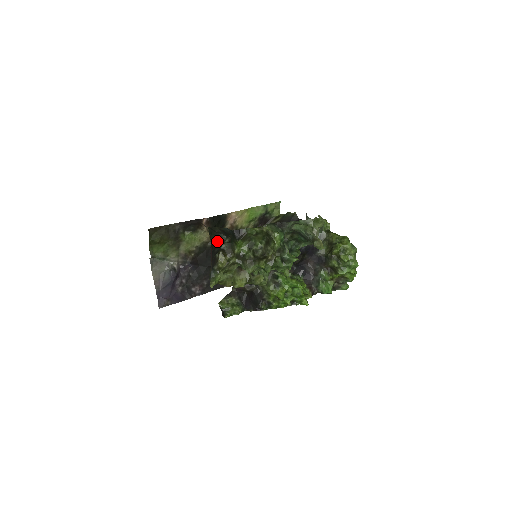
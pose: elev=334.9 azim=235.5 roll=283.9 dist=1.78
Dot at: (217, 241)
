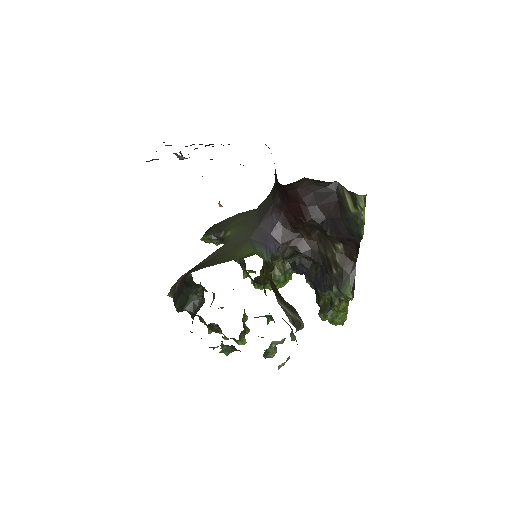
Dot at: (191, 285)
